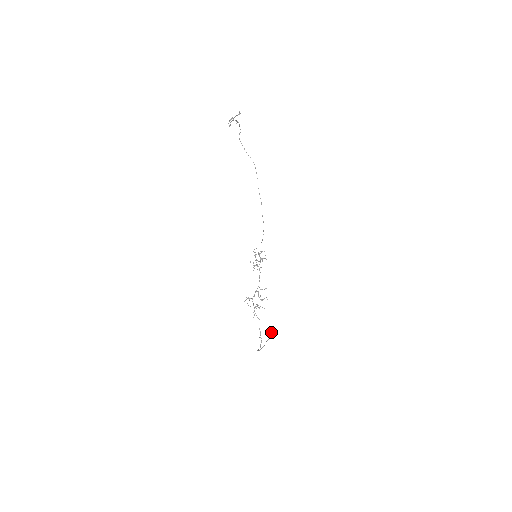
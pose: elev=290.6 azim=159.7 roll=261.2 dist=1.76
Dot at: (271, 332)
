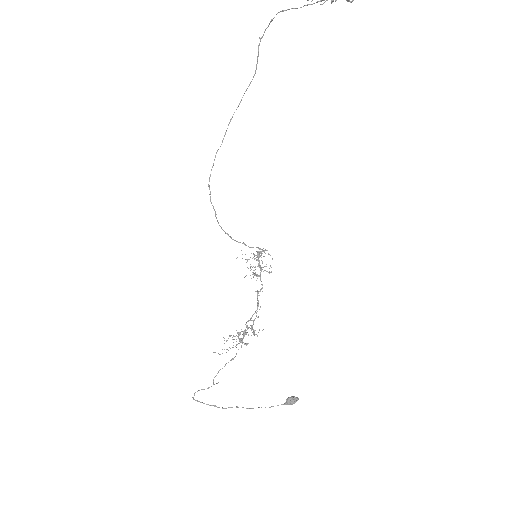
Dot at: occluded
